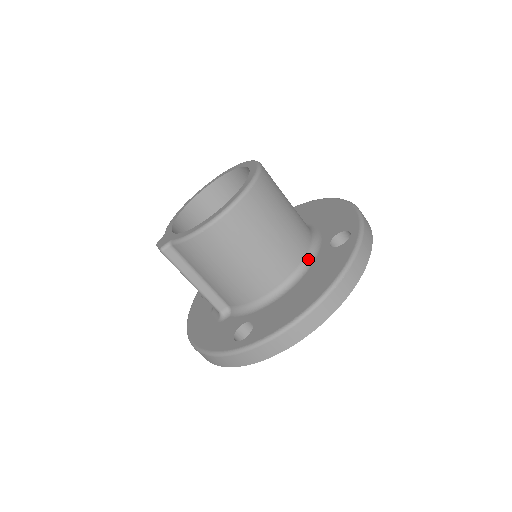
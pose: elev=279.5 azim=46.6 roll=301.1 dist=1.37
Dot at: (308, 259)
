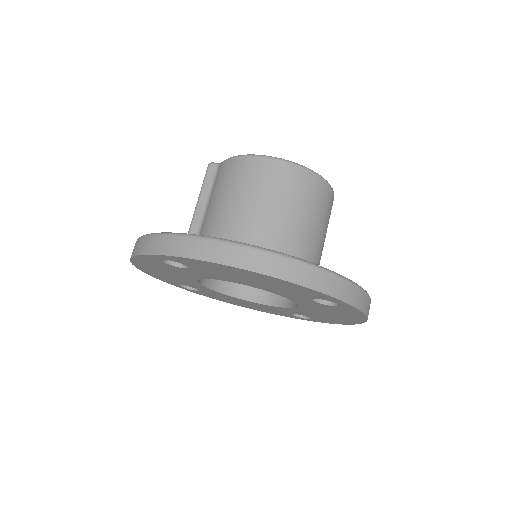
Dot at: occluded
